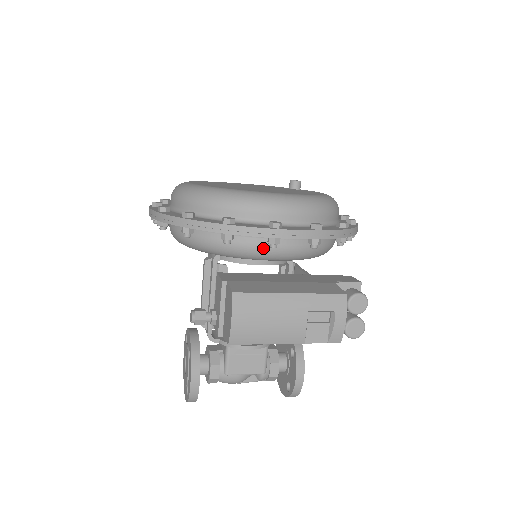
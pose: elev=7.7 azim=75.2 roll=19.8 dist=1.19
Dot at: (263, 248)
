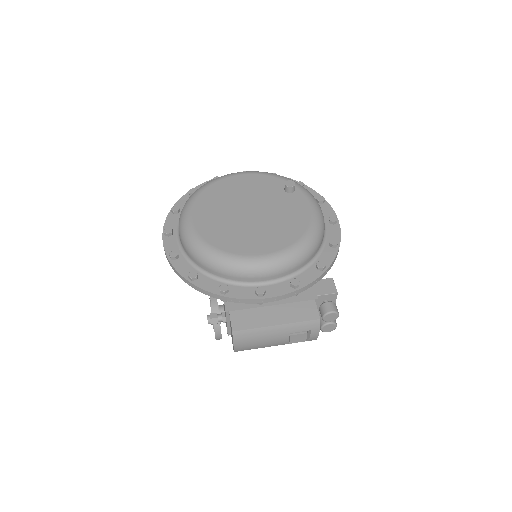
Dot at: occluded
